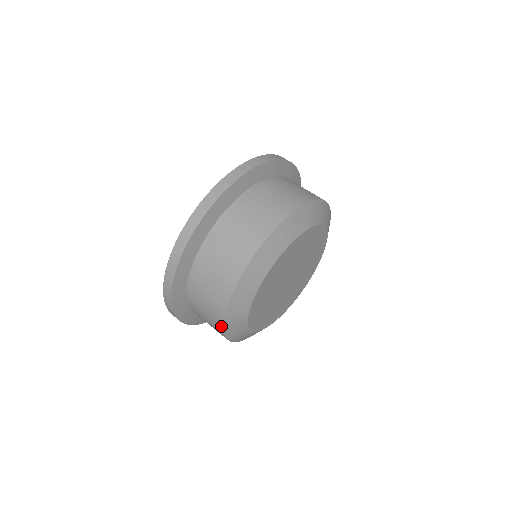
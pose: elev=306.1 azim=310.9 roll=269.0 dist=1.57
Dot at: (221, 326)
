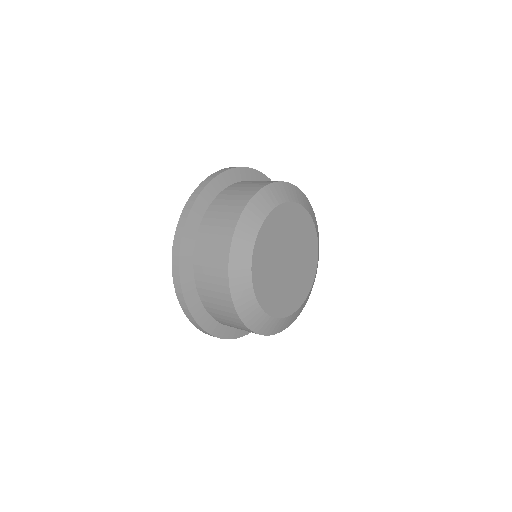
Dot at: (228, 245)
